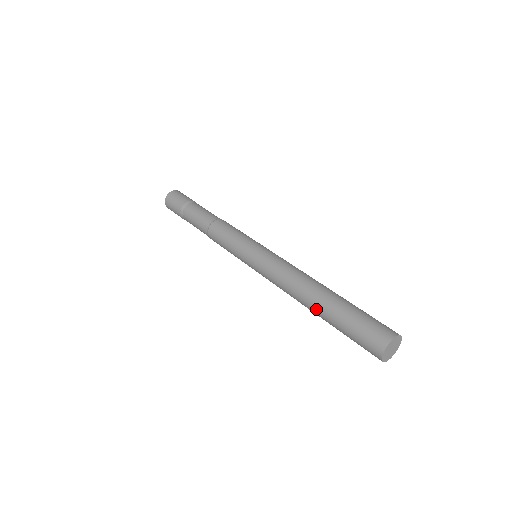
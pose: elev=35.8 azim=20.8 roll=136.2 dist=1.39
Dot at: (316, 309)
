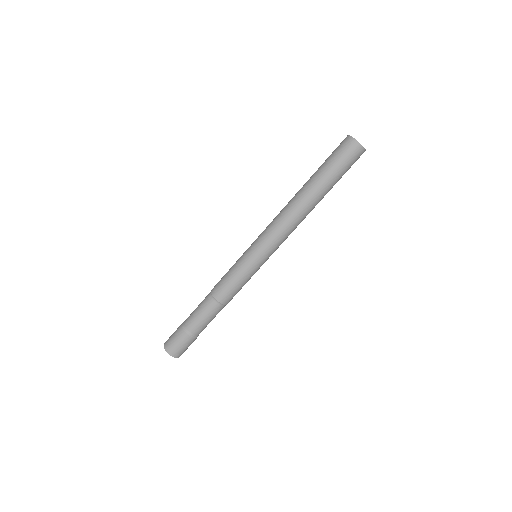
Dot at: (309, 189)
